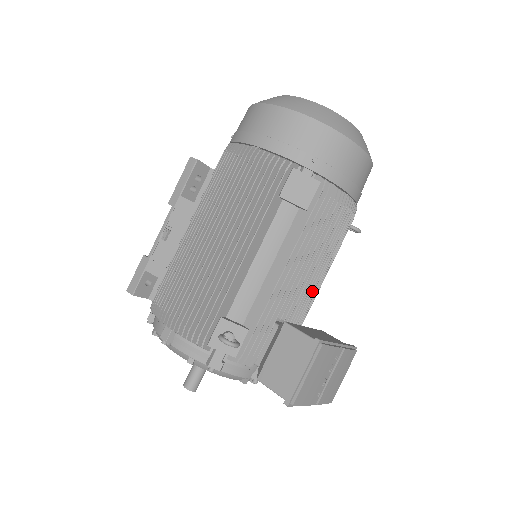
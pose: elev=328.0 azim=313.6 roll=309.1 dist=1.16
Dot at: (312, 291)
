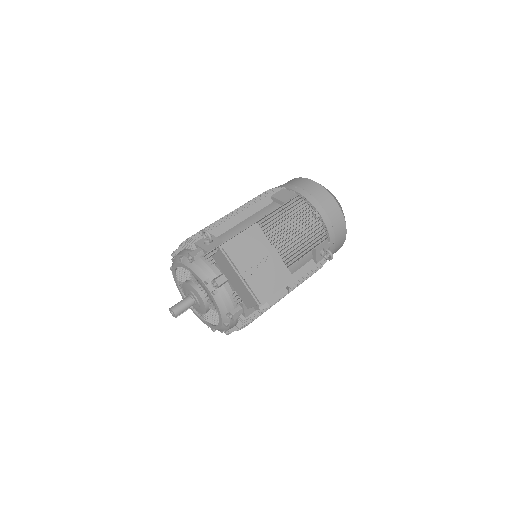
Dot at: occluded
